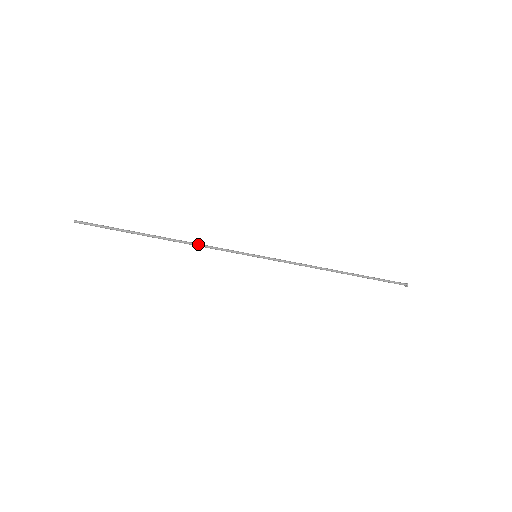
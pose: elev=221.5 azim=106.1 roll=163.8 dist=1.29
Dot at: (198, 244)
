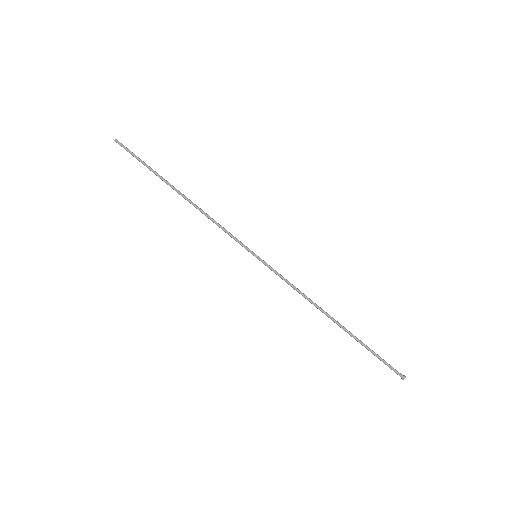
Dot at: (208, 215)
